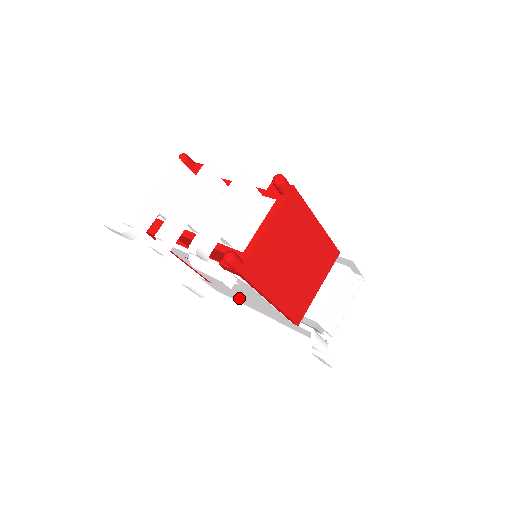
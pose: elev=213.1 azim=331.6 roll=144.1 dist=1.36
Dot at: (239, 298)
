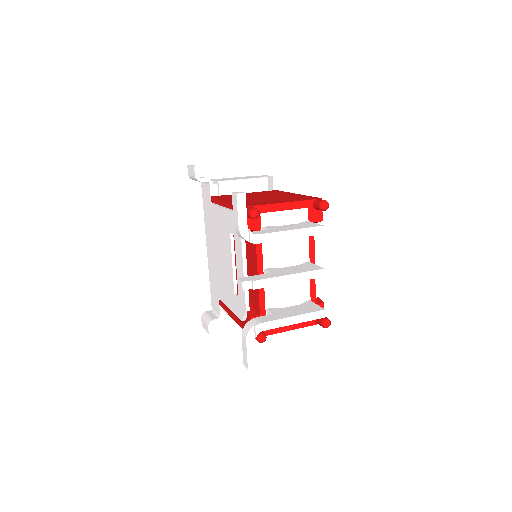
Dot at: (212, 234)
